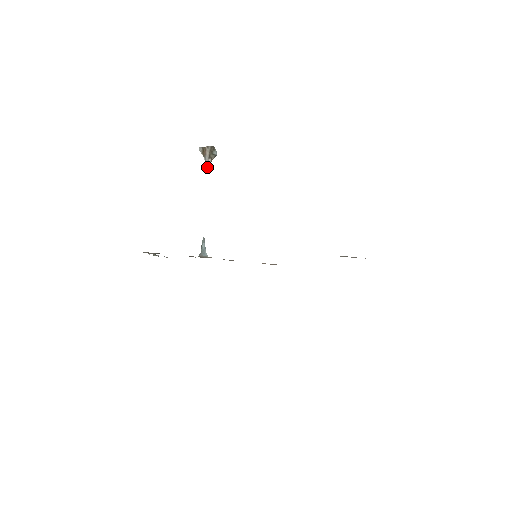
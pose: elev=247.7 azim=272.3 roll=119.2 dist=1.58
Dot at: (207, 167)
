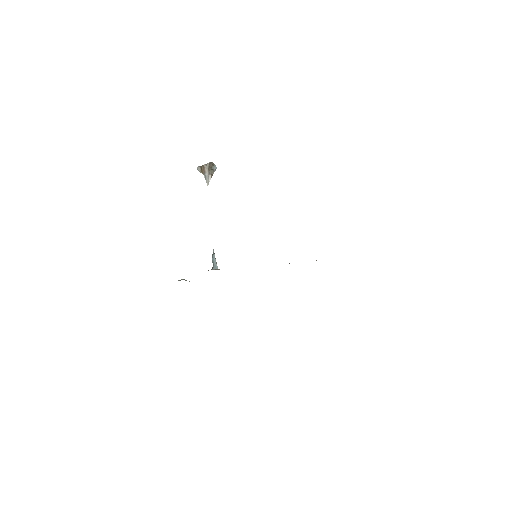
Dot at: (208, 183)
